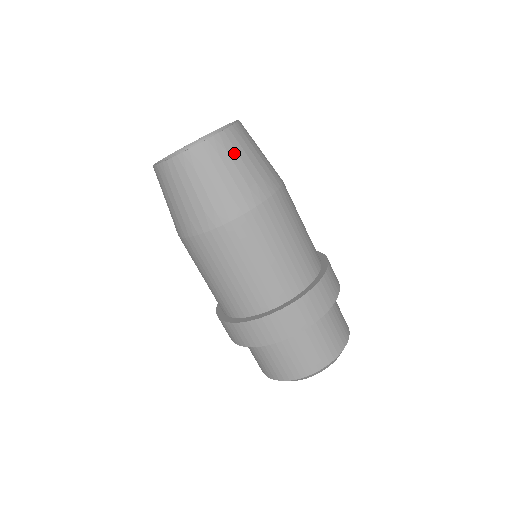
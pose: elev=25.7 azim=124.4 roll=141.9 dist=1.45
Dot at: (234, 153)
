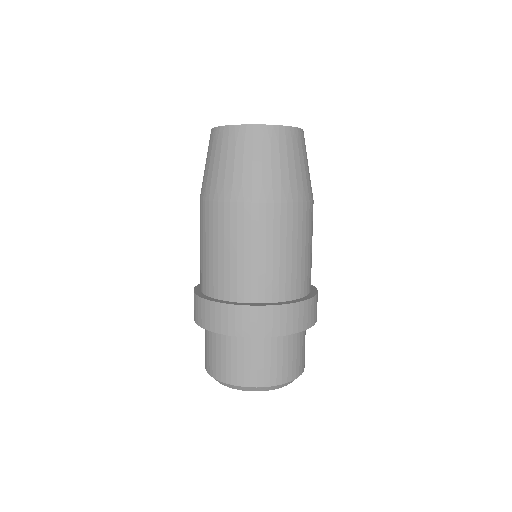
Dot at: (301, 150)
